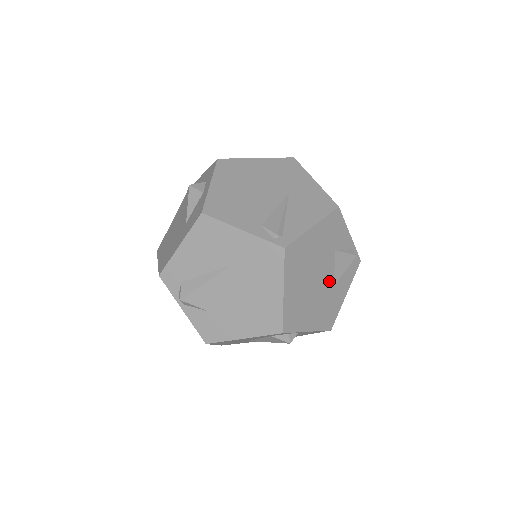
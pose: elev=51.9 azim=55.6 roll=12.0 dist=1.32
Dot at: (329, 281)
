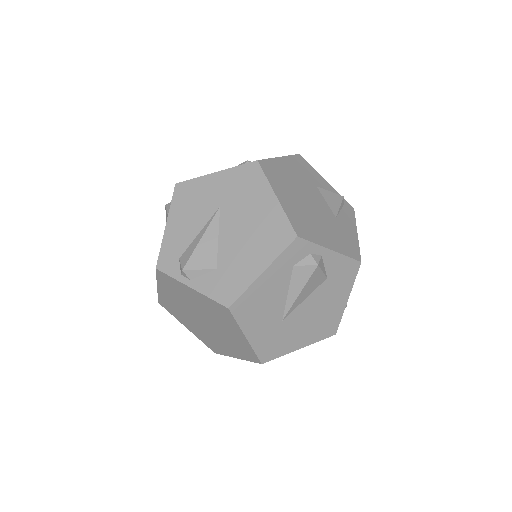
Dot at: (327, 211)
